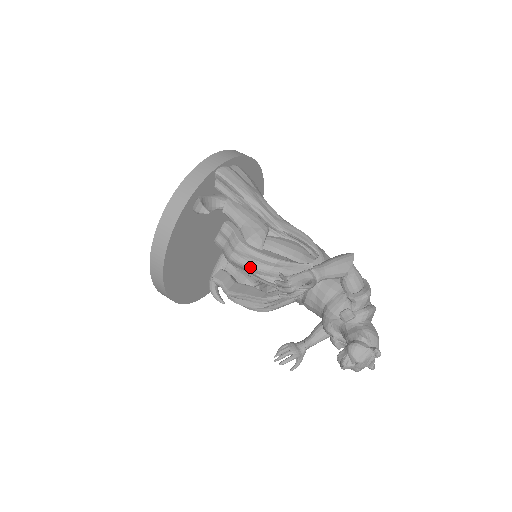
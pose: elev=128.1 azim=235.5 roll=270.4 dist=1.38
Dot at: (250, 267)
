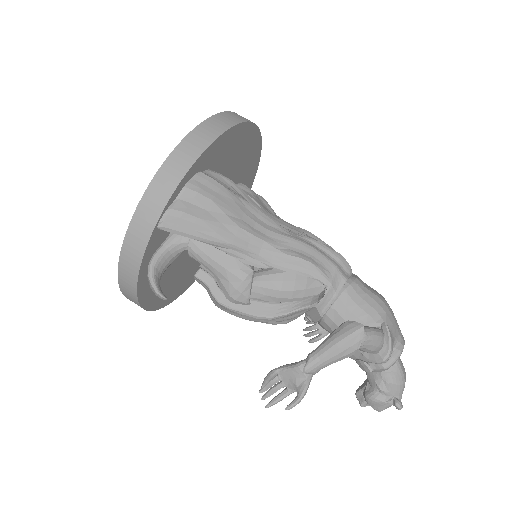
Dot at: occluded
